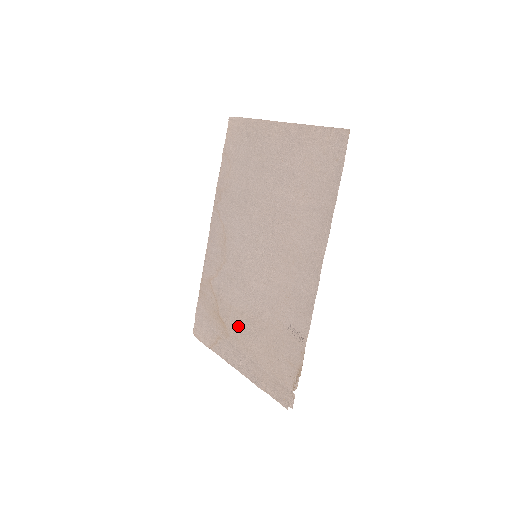
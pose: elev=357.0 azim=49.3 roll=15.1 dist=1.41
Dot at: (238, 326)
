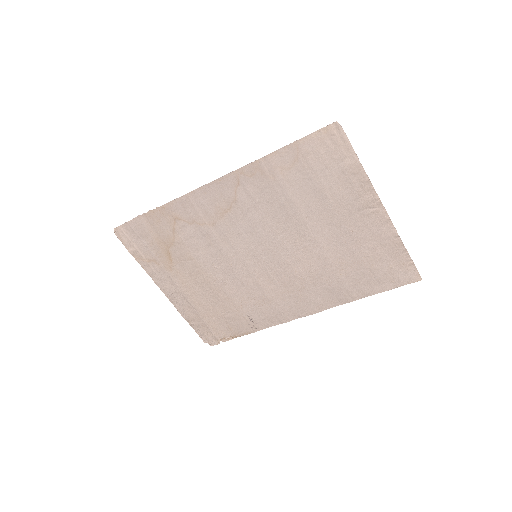
Dot at: (190, 275)
